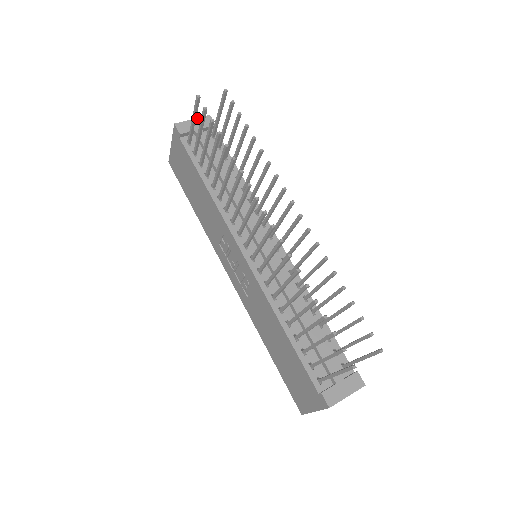
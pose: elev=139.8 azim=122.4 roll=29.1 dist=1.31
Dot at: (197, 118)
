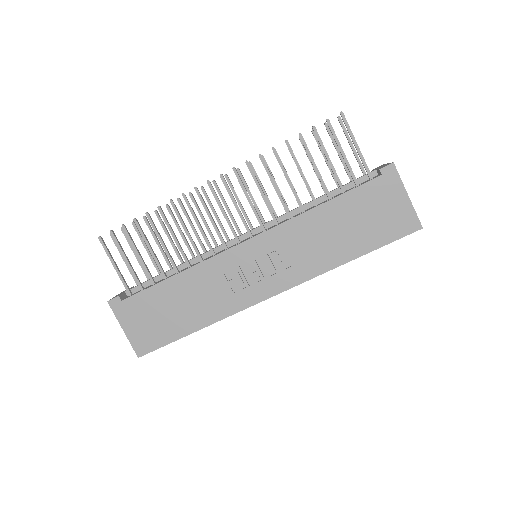
Dot at: occluded
